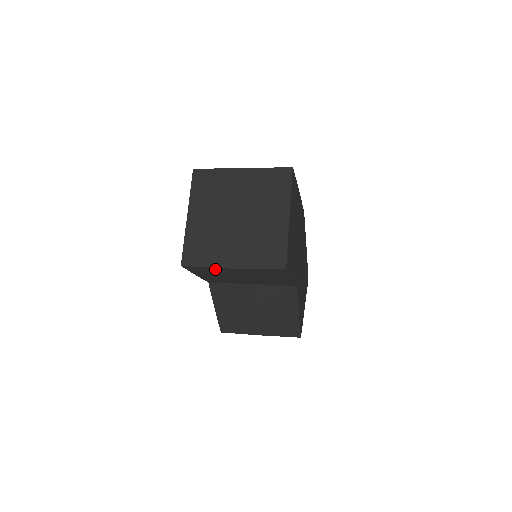
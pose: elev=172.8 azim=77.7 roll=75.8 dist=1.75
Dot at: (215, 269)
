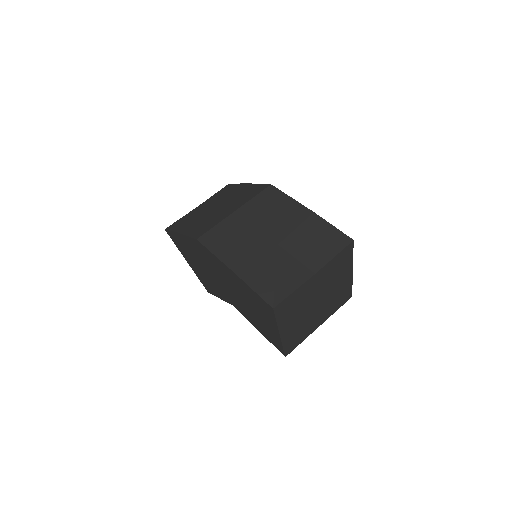
Dot at: occluded
